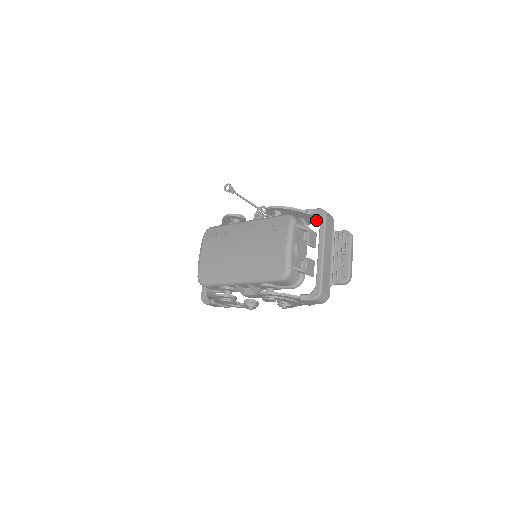
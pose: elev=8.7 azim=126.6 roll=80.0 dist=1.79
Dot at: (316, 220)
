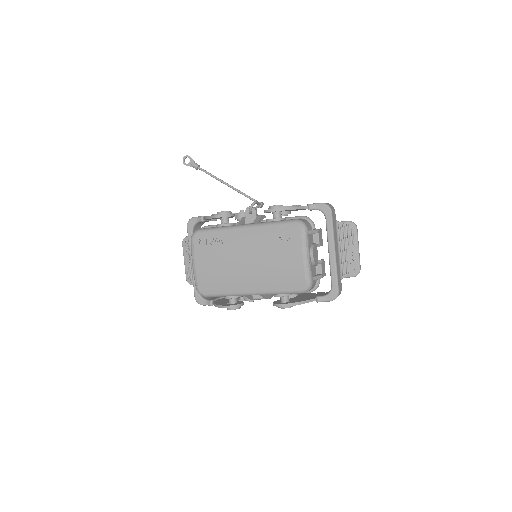
Dot at: occluded
